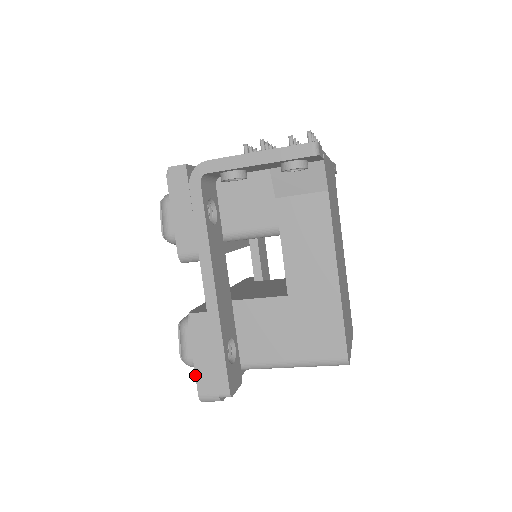
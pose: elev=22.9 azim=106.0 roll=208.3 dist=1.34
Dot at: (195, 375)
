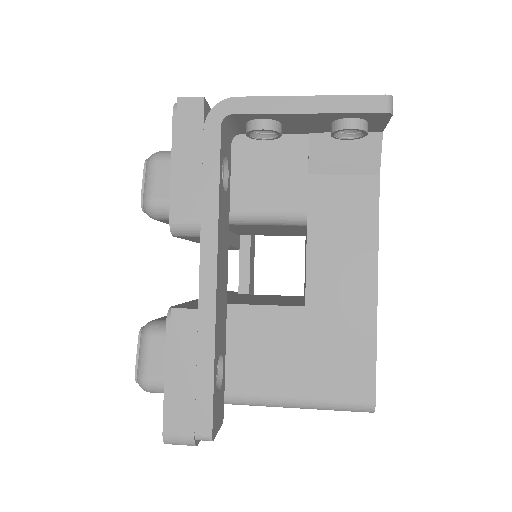
Dot at: (163, 401)
